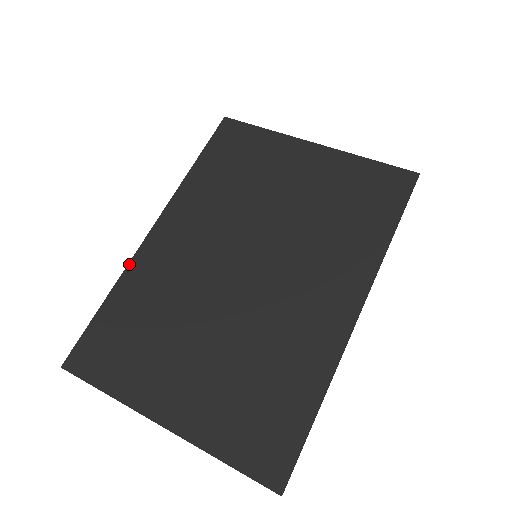
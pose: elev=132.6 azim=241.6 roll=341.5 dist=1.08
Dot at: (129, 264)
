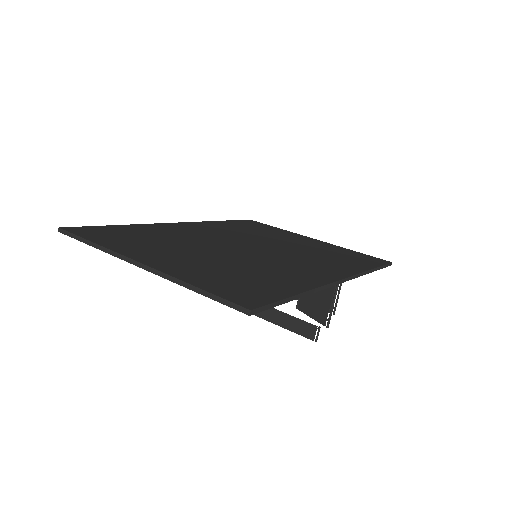
Dot at: (150, 224)
